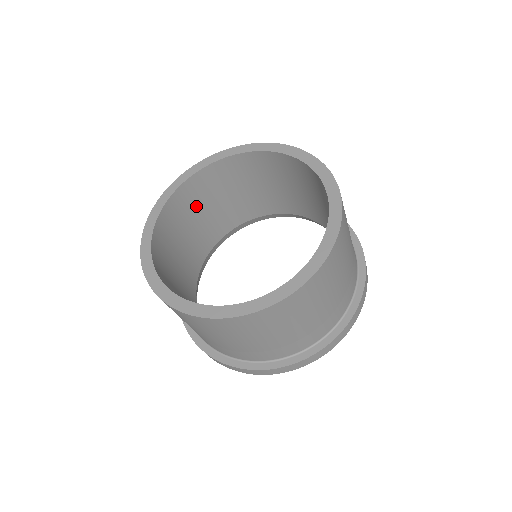
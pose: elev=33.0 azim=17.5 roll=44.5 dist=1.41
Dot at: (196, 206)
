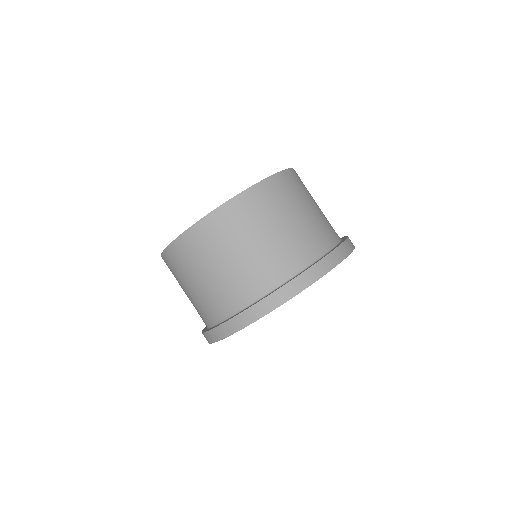
Dot at: occluded
